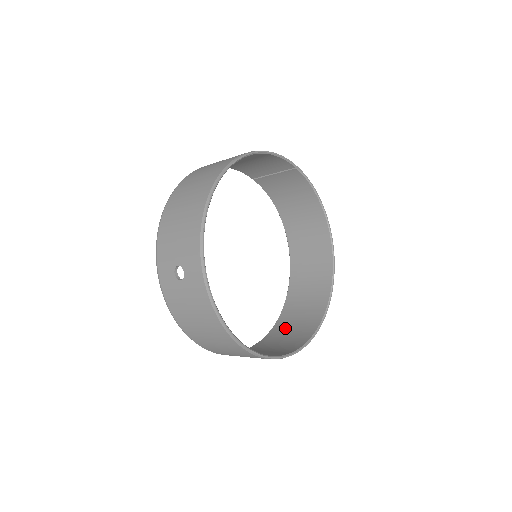
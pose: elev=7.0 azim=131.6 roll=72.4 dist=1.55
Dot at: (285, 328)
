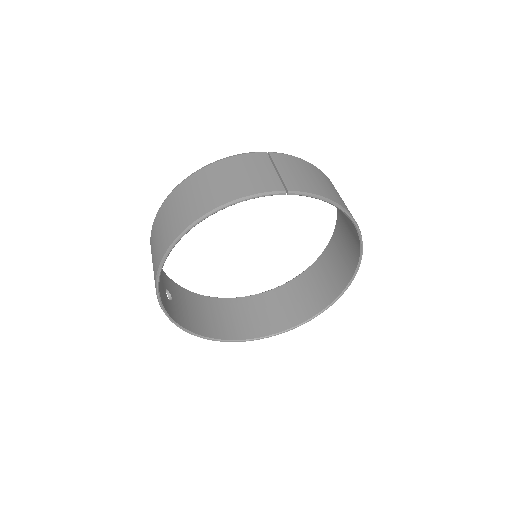
Dot at: (313, 280)
